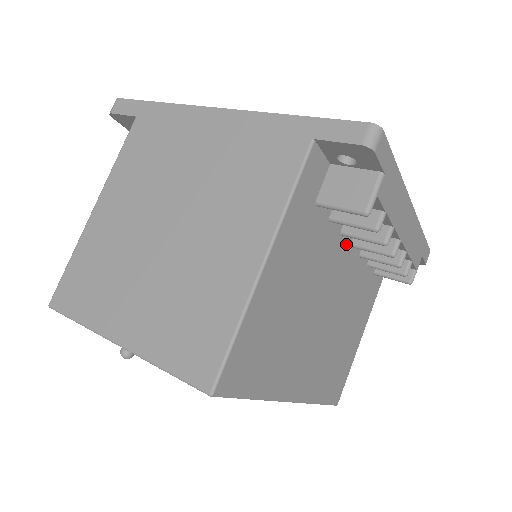
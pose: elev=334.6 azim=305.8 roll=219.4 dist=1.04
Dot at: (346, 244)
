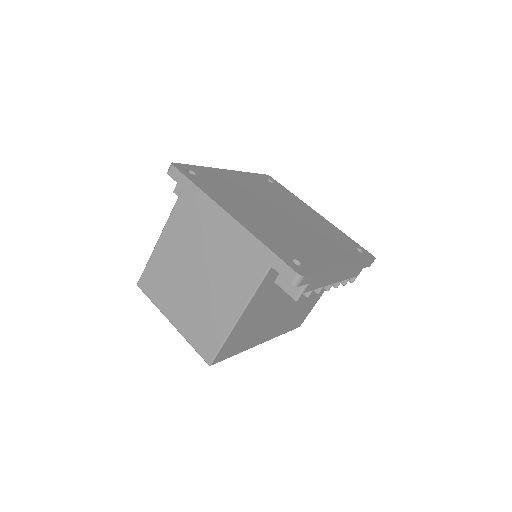
Dot at: occluded
